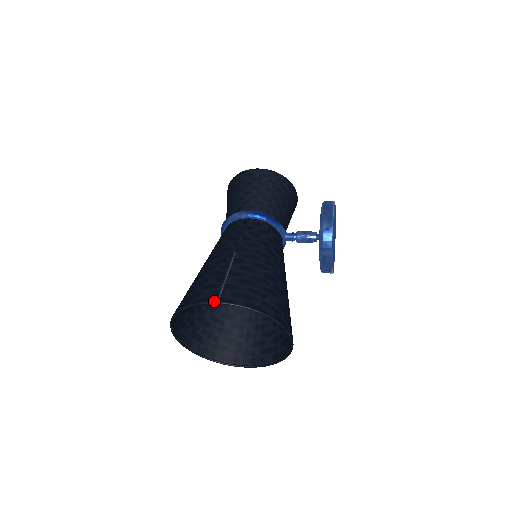
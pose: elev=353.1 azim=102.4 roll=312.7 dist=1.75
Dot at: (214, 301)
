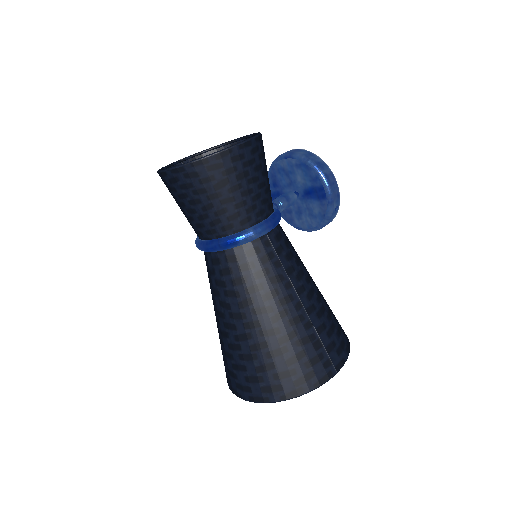
Dot at: (334, 374)
